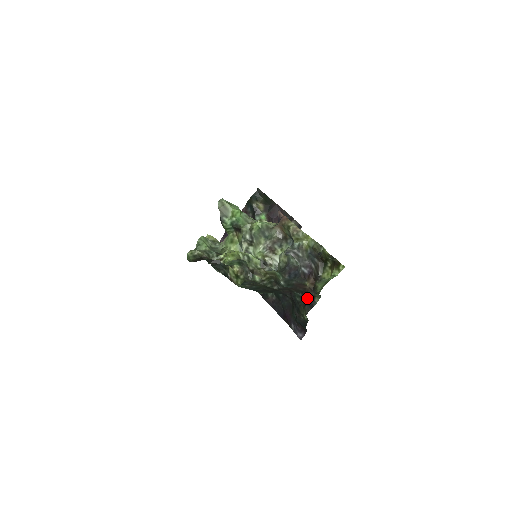
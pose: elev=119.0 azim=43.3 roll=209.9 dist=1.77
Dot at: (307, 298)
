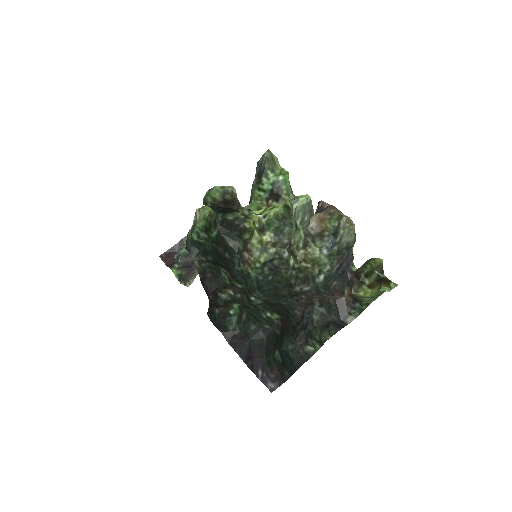
Dot at: (334, 315)
